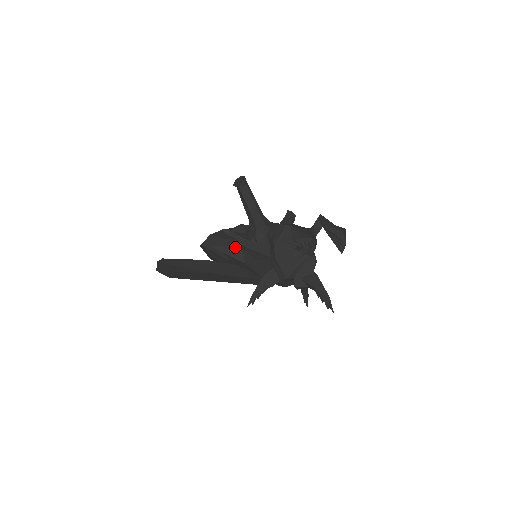
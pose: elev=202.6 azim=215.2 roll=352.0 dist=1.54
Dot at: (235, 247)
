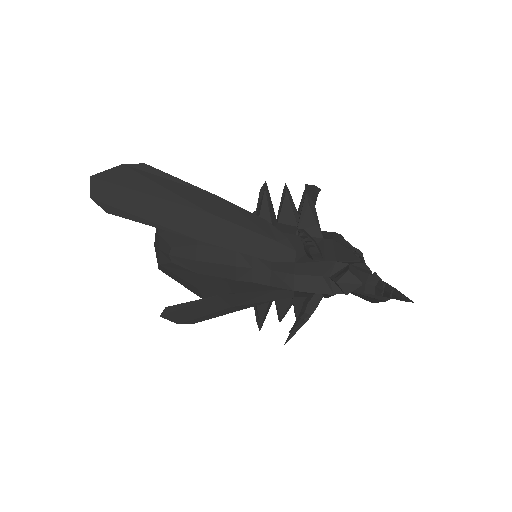
Dot at: (274, 212)
